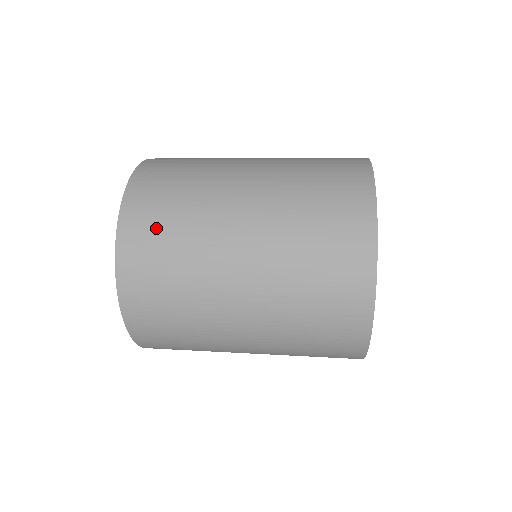
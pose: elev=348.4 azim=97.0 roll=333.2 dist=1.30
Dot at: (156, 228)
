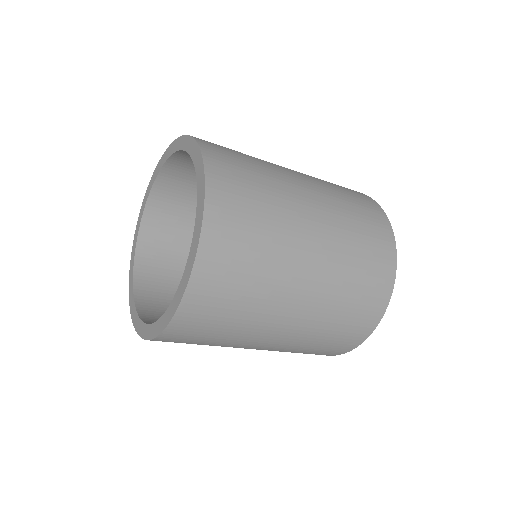
Dot at: (234, 157)
